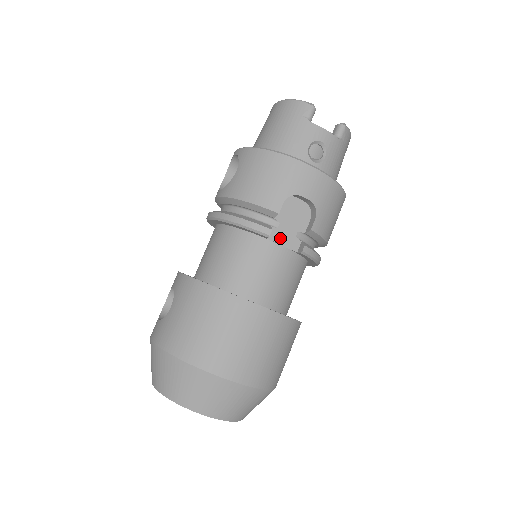
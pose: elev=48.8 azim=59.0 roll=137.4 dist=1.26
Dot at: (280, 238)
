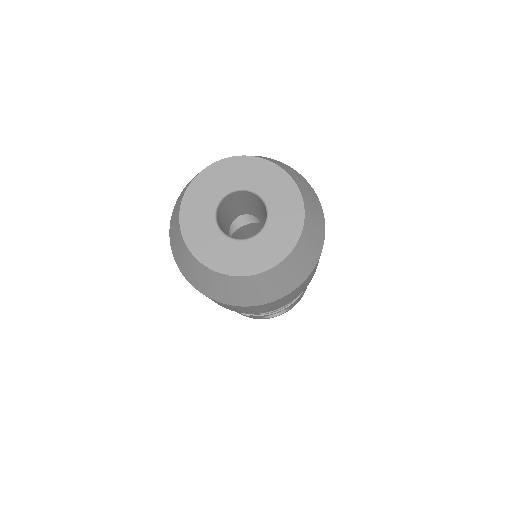
Dot at: occluded
